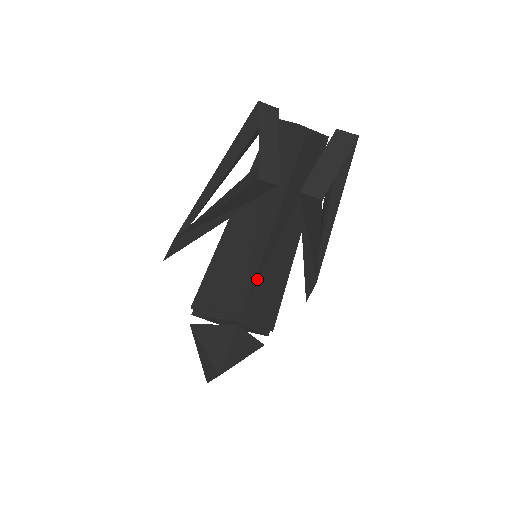
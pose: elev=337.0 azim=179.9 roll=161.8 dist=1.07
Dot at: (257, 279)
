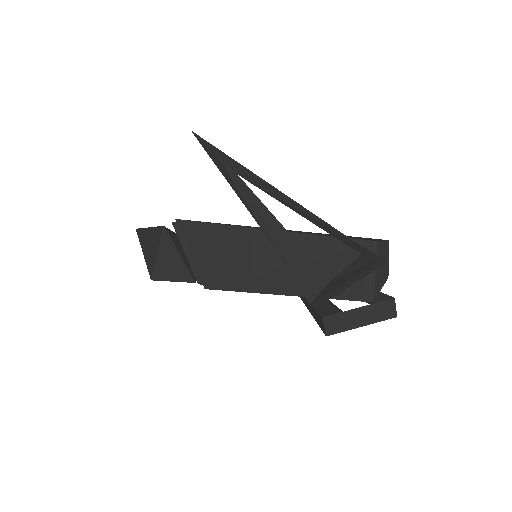
Dot at: (238, 288)
